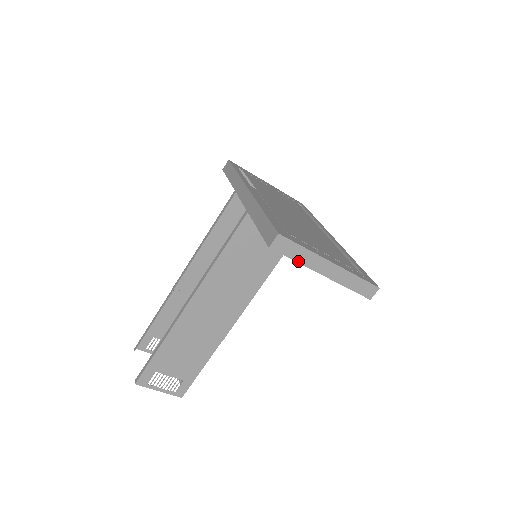
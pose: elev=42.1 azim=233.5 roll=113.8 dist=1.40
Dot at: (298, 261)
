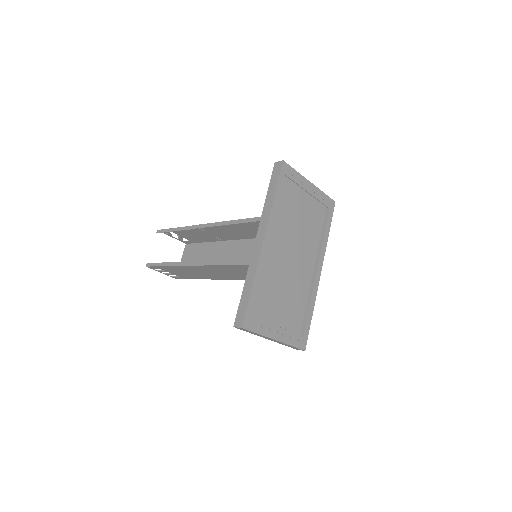
Dot at: (252, 333)
